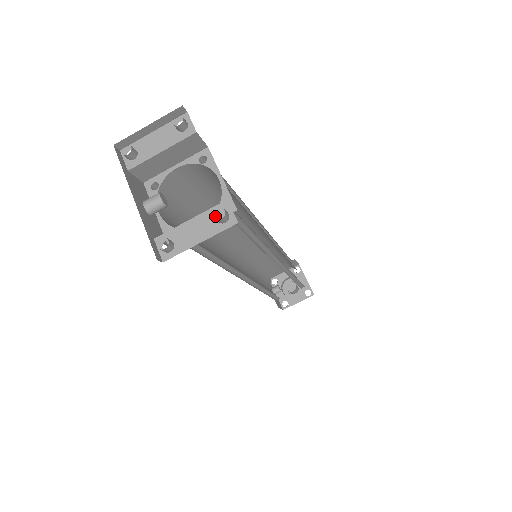
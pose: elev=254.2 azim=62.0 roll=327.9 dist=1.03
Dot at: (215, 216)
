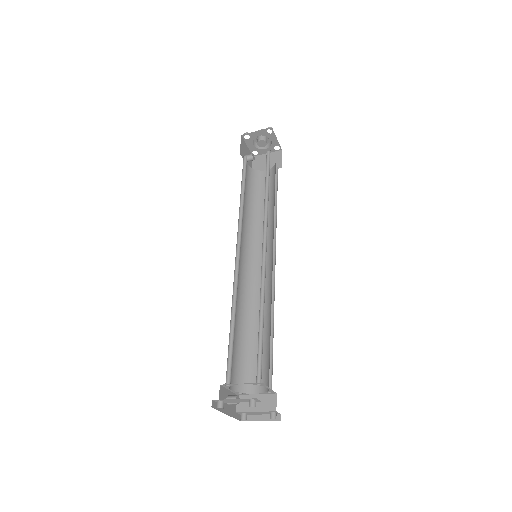
Dot at: (269, 413)
